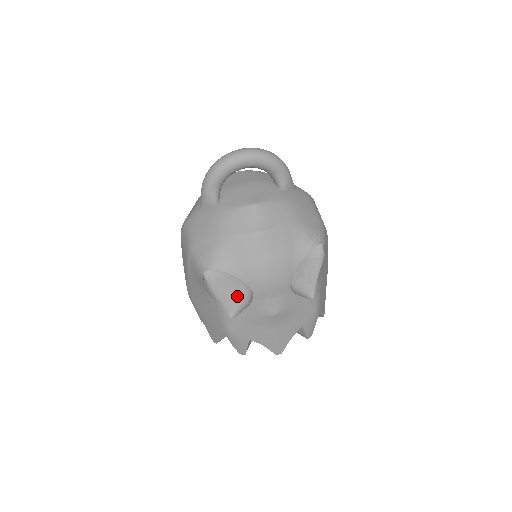
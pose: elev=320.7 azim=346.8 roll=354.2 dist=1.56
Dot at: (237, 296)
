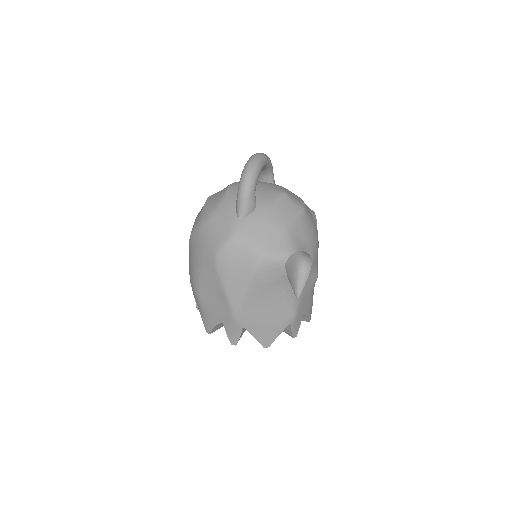
Dot at: (294, 277)
